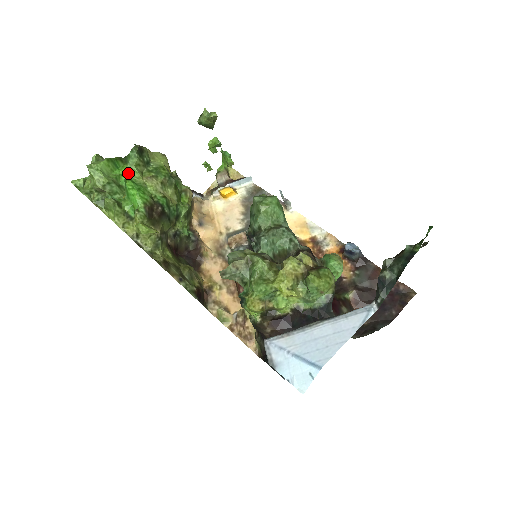
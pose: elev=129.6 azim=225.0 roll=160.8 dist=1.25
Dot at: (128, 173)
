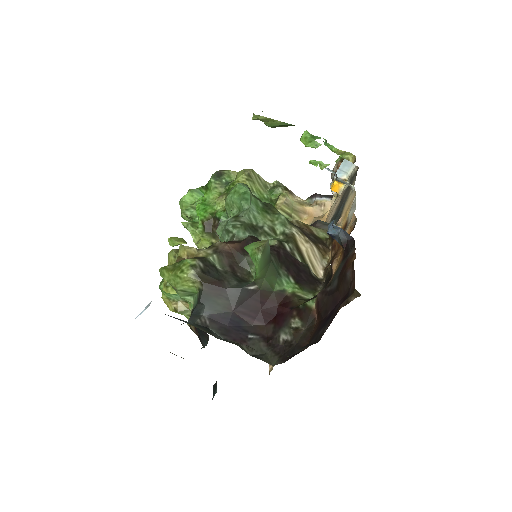
Dot at: (206, 197)
